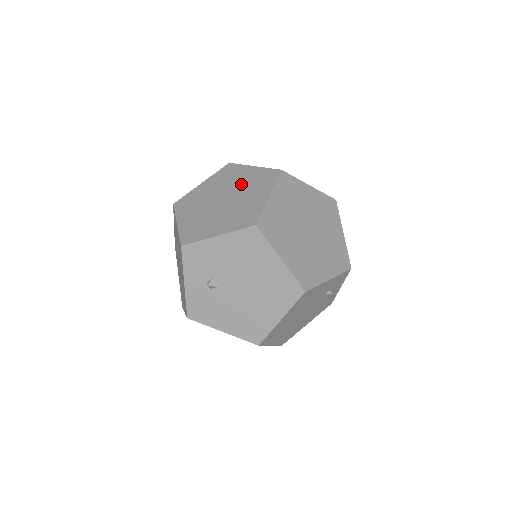
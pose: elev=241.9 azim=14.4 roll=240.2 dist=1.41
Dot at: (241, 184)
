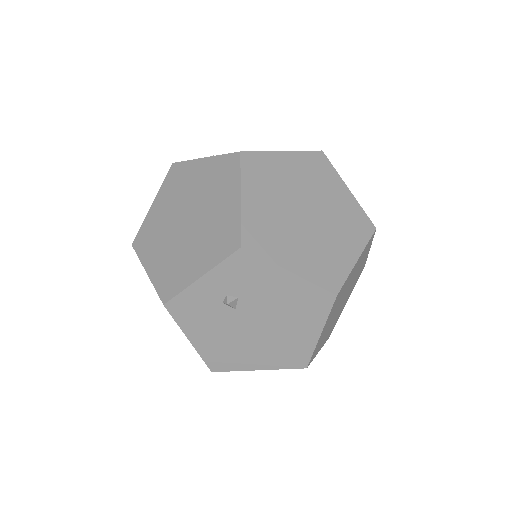
Dot at: (331, 206)
